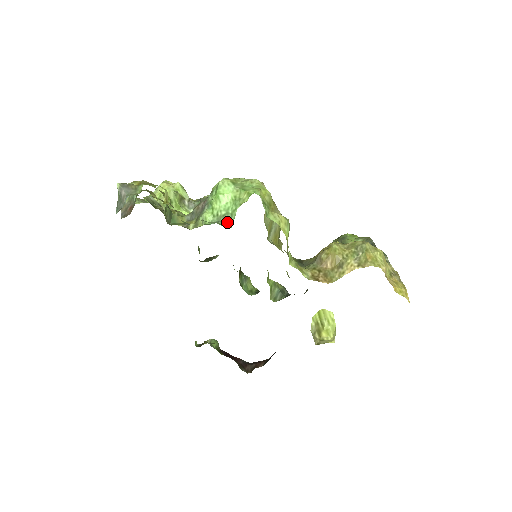
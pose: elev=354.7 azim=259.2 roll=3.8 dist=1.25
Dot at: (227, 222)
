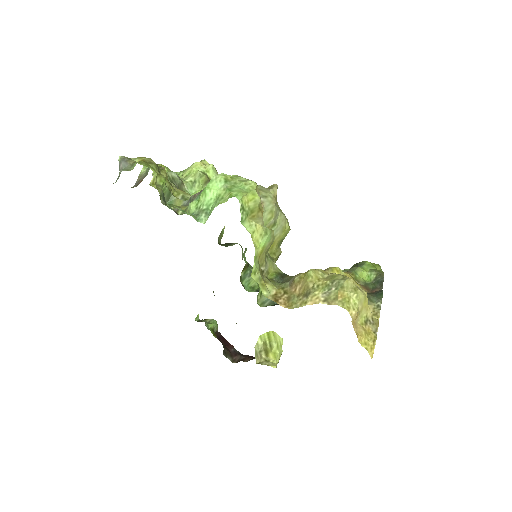
Dot at: (203, 217)
